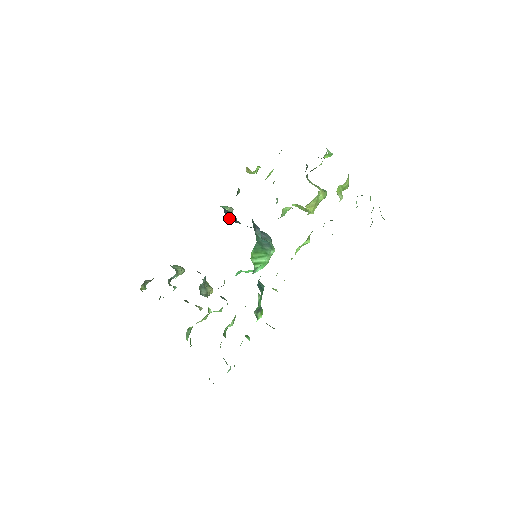
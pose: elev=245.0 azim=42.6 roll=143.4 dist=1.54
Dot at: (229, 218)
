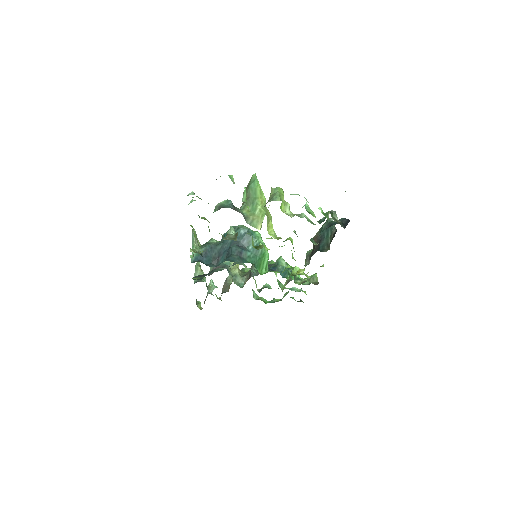
Dot at: (211, 260)
